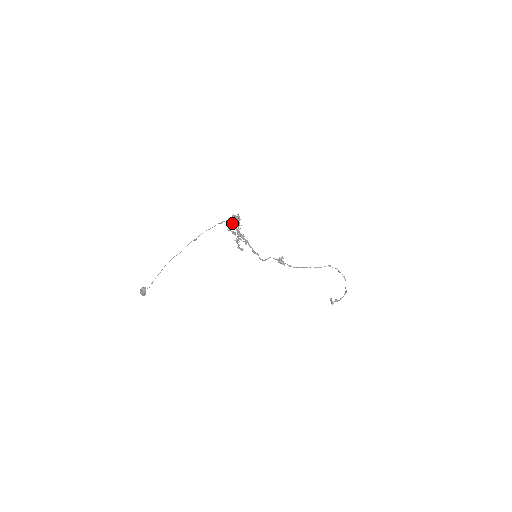
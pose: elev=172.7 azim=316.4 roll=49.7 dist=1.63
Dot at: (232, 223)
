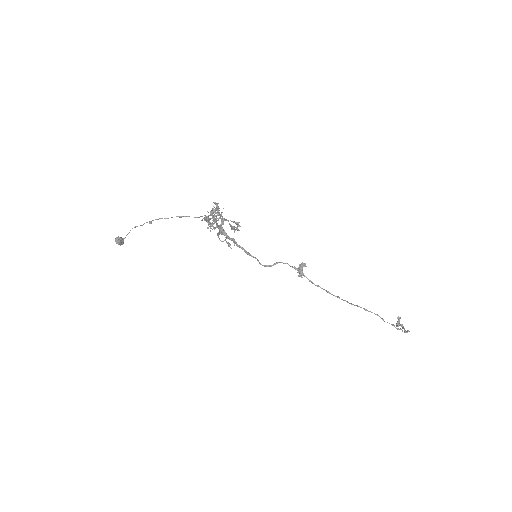
Dot at: (205, 216)
